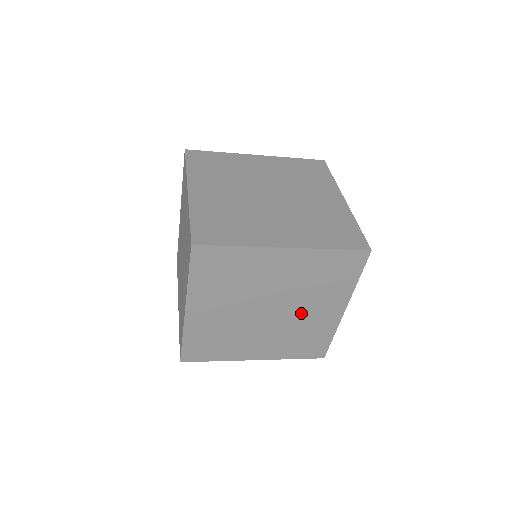
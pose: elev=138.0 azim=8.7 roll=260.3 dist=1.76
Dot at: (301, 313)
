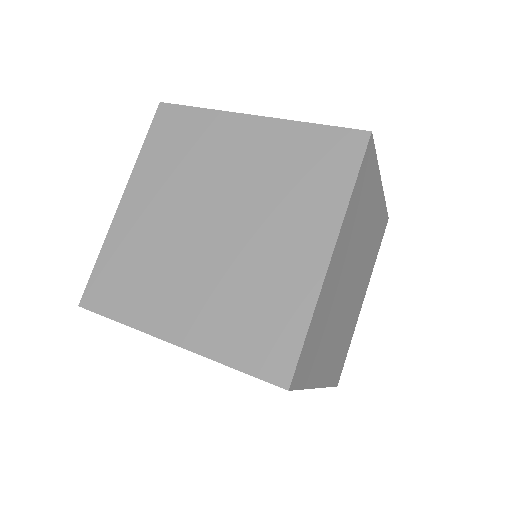
Dot at: (355, 296)
